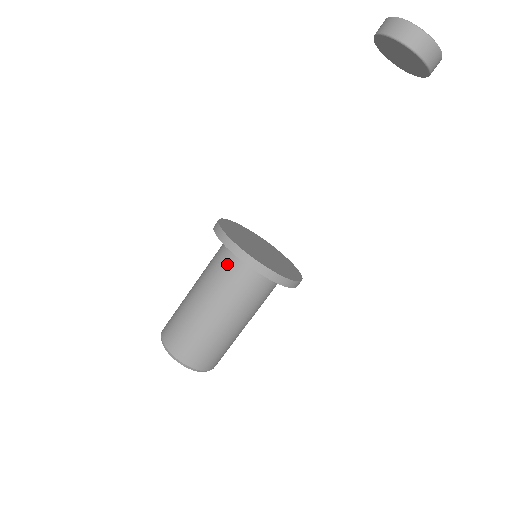
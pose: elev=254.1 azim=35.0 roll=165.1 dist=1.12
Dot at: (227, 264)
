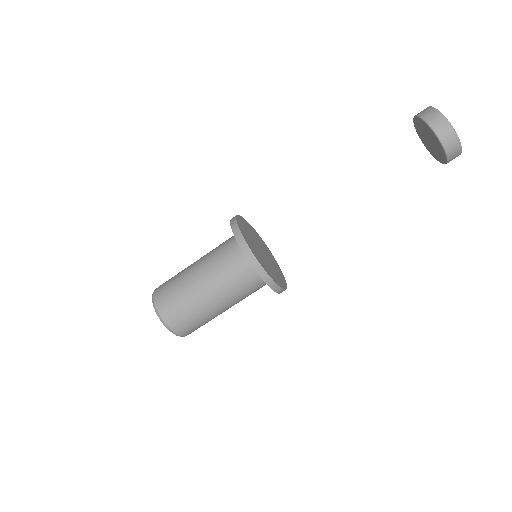
Dot at: (239, 268)
